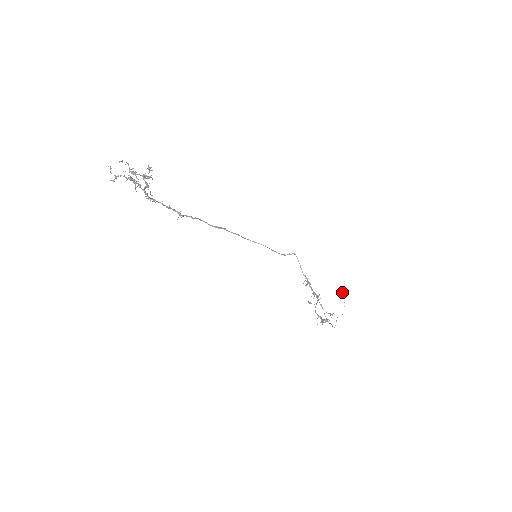
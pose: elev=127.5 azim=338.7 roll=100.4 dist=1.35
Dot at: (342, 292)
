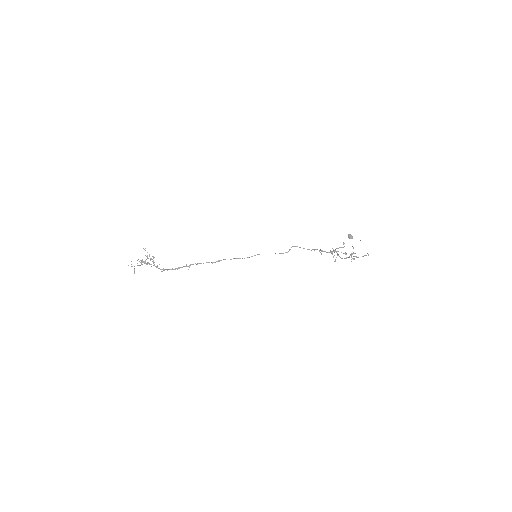
Dot at: (349, 236)
